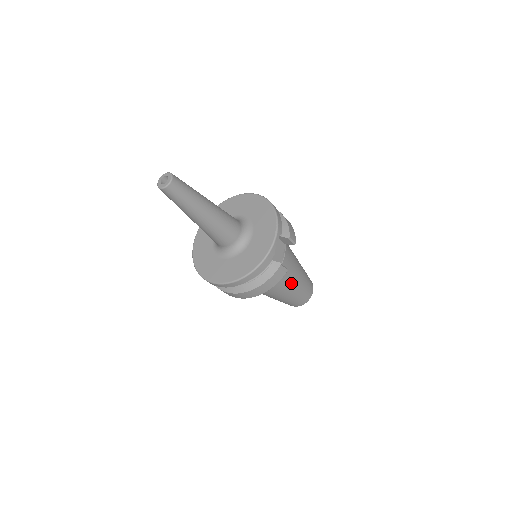
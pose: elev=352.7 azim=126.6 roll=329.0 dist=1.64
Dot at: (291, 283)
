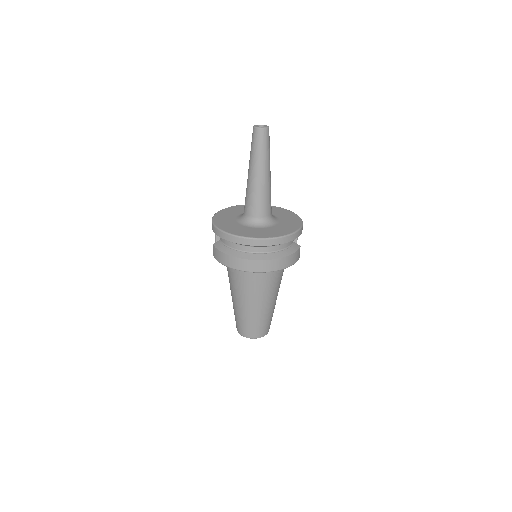
Dot at: (277, 291)
